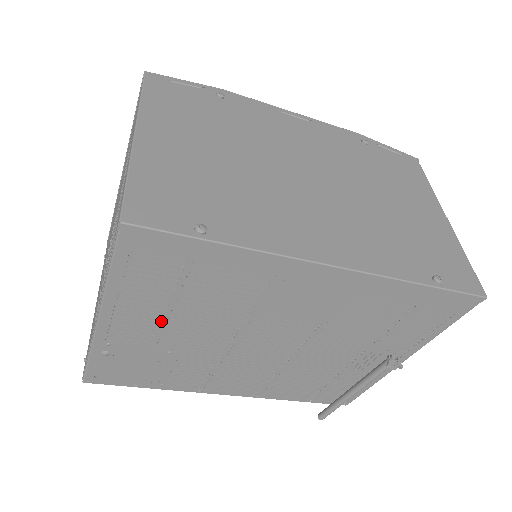
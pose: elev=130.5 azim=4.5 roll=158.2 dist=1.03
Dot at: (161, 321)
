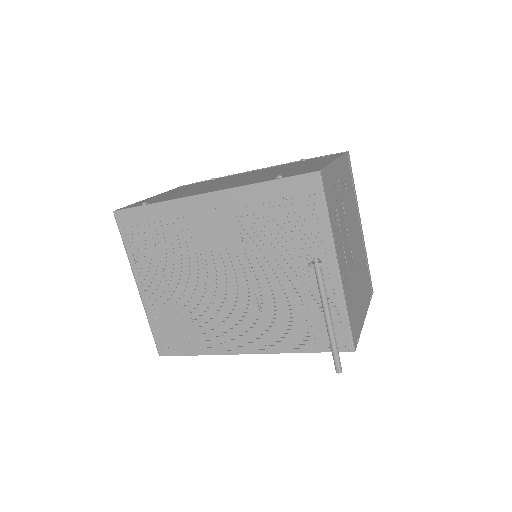
Dot at: (162, 277)
